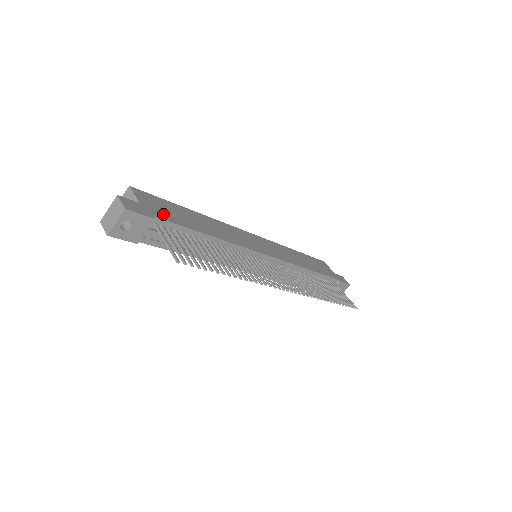
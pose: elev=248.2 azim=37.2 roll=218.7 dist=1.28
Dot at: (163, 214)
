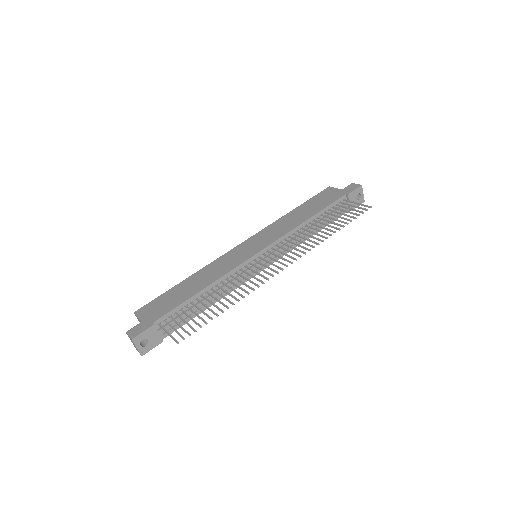
Dot at: (160, 312)
